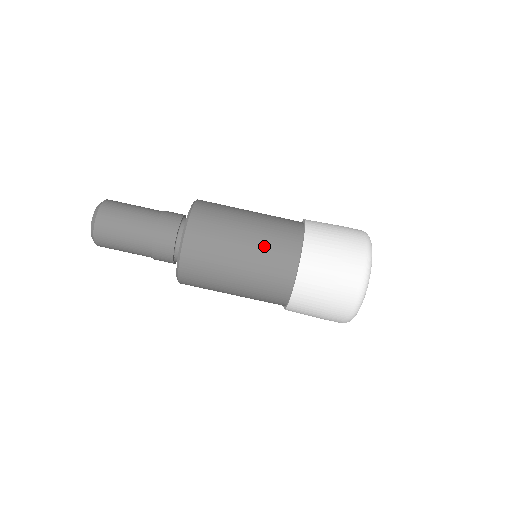
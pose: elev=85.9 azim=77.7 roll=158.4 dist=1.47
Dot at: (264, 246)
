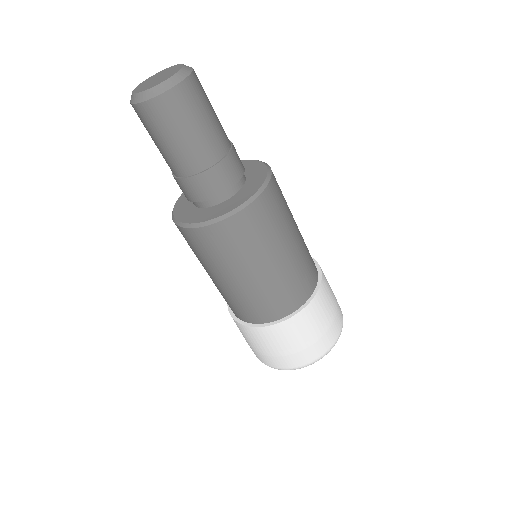
Dot at: (279, 283)
